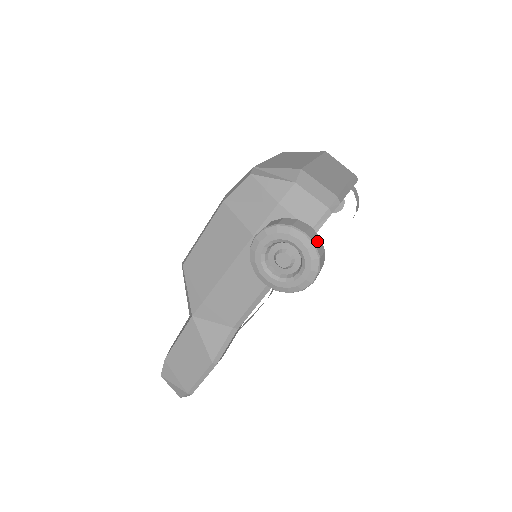
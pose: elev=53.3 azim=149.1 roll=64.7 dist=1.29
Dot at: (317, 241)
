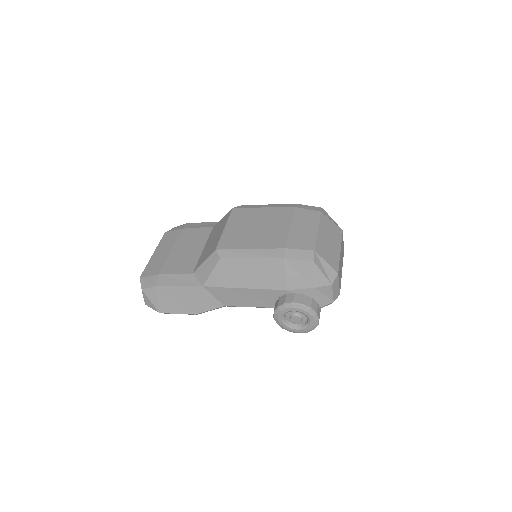
Dot at: occluded
